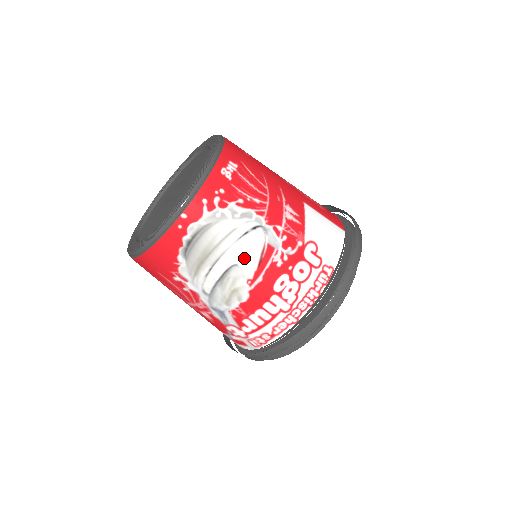
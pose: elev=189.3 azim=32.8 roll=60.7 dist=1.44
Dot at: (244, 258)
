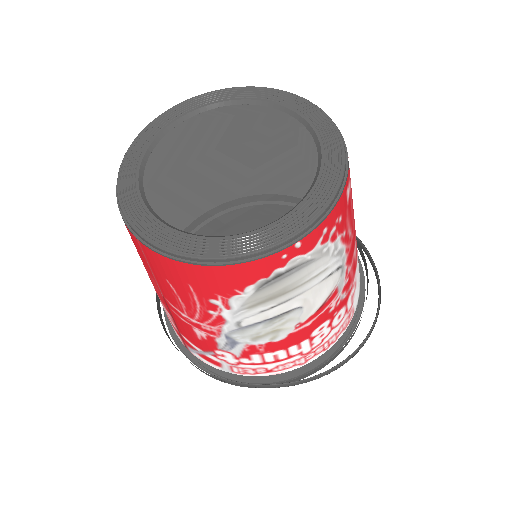
Dot at: (313, 301)
